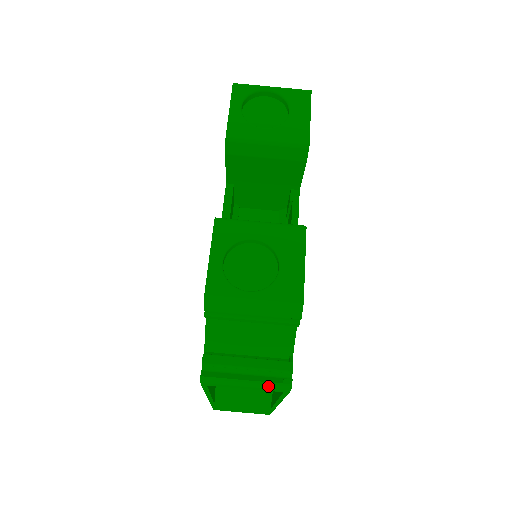
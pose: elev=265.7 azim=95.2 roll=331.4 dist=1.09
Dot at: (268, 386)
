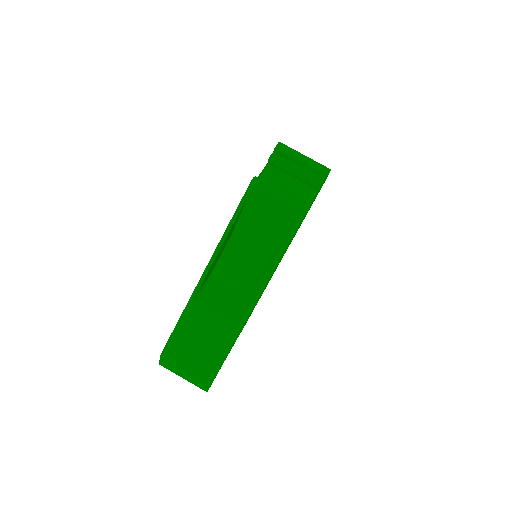
Dot at: (294, 202)
